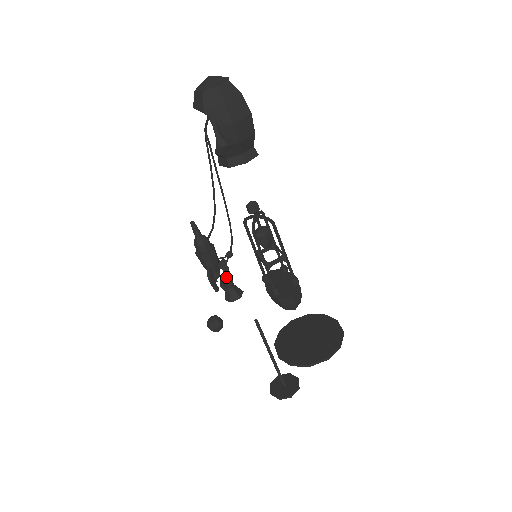
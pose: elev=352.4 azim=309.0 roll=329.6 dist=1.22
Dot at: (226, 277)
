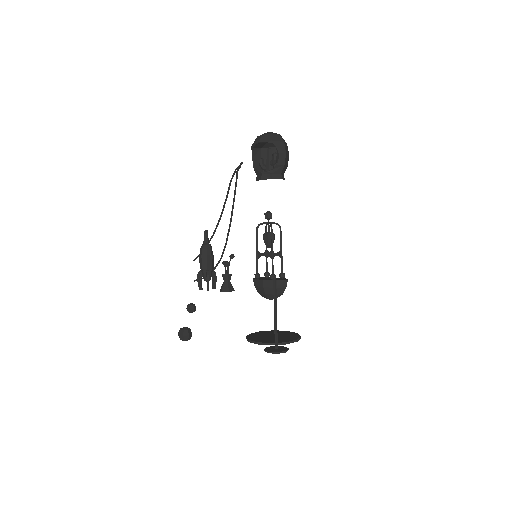
Dot at: occluded
